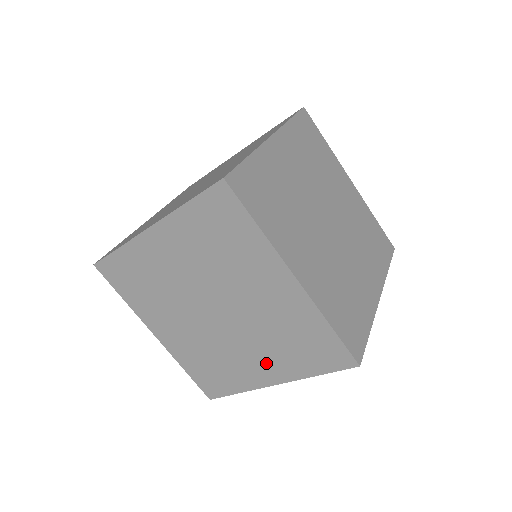
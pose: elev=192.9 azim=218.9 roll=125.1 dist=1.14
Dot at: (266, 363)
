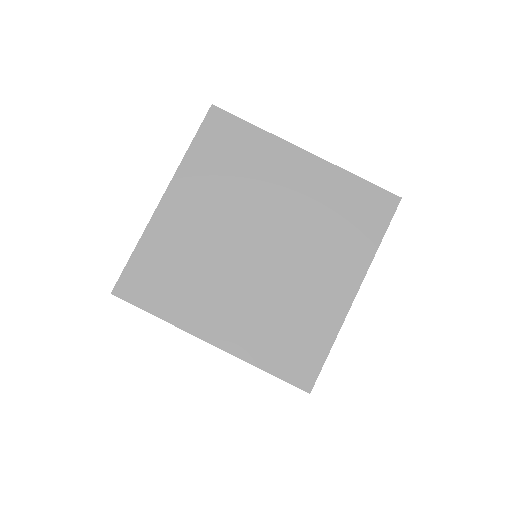
Dot at: occluded
